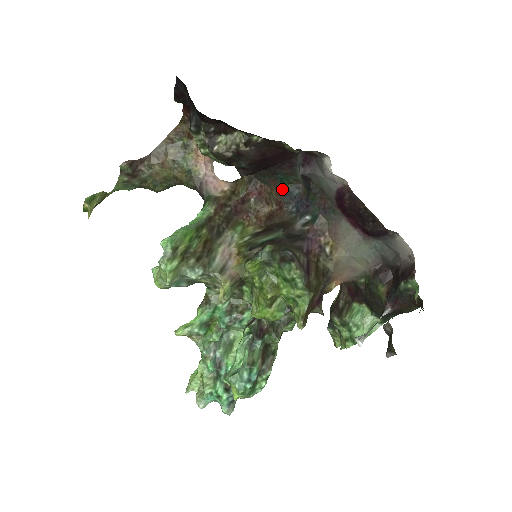
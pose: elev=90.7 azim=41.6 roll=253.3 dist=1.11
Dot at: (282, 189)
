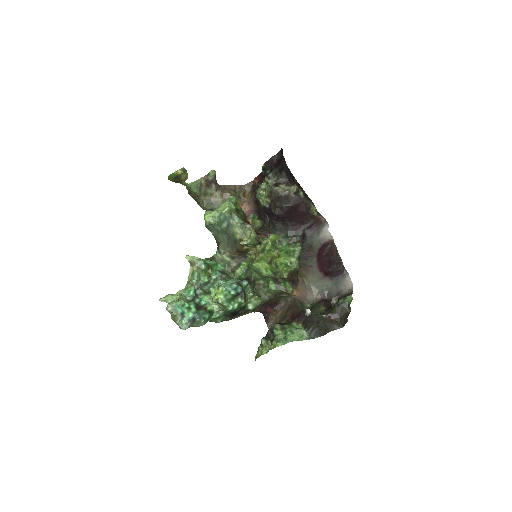
Dot at: occluded
